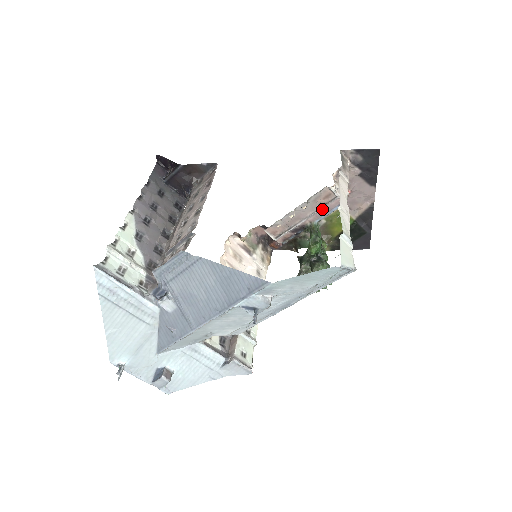
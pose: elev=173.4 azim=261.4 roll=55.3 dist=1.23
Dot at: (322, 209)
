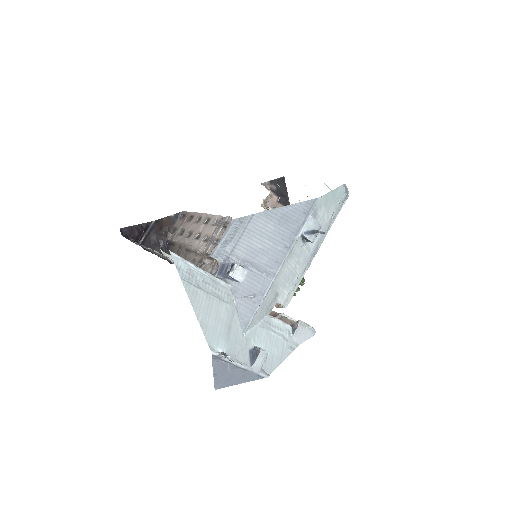
Dot at: occluded
